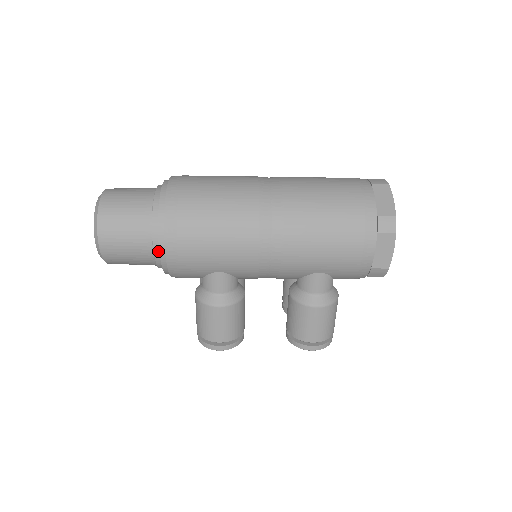
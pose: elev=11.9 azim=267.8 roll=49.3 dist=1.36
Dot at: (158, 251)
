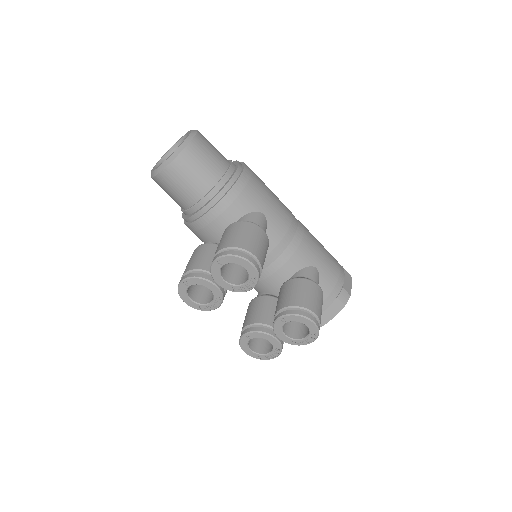
Dot at: (231, 171)
